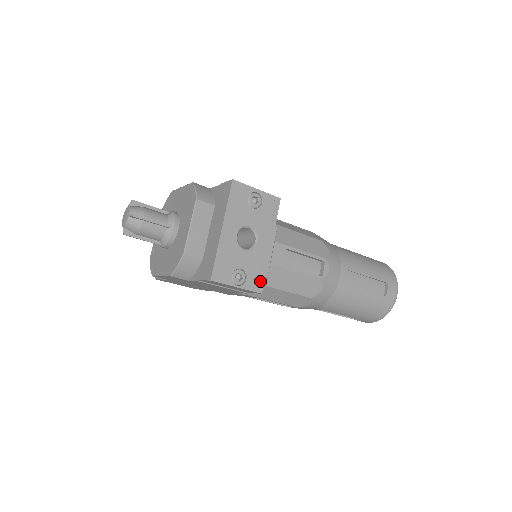
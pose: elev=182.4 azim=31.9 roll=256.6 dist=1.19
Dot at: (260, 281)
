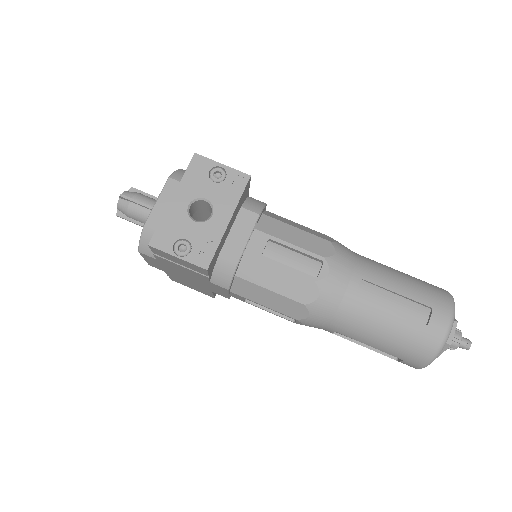
Dot at: (208, 256)
